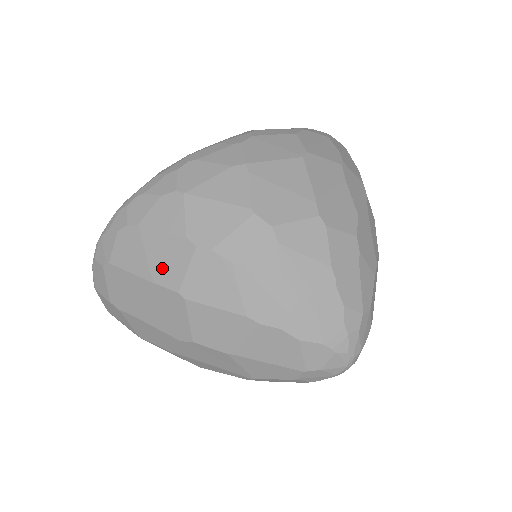
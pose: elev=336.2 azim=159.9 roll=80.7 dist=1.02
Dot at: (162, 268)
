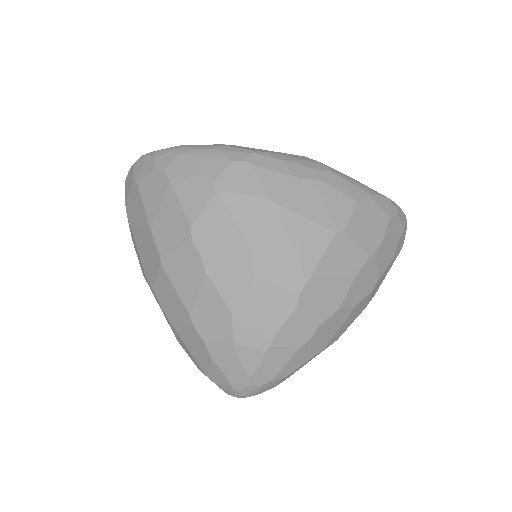
Dot at: (163, 228)
